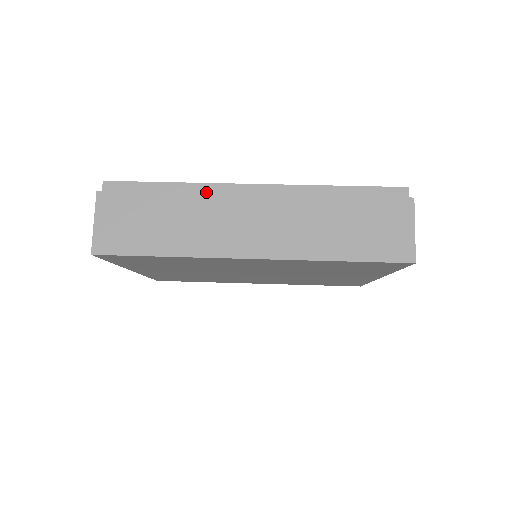
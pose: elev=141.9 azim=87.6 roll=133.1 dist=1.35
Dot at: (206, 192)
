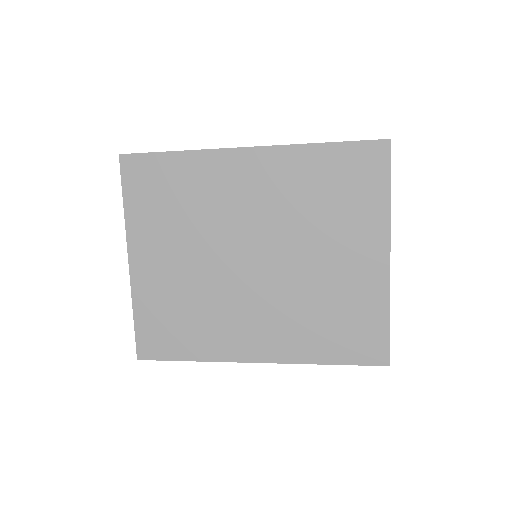
Dot at: occluded
